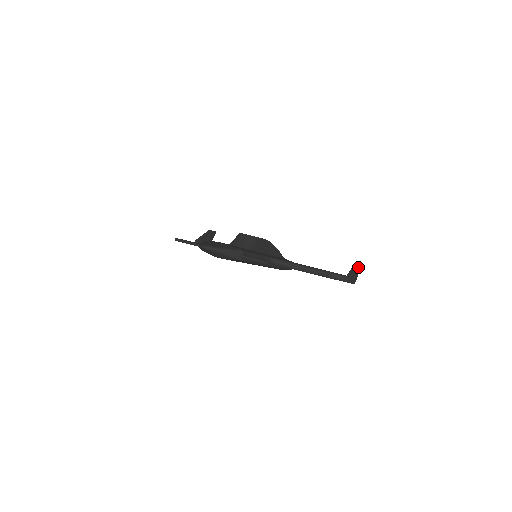
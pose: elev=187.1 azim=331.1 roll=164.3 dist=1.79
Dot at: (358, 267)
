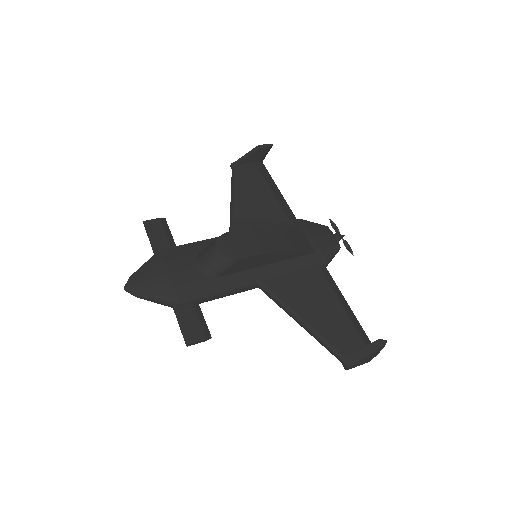
Dot at: (376, 350)
